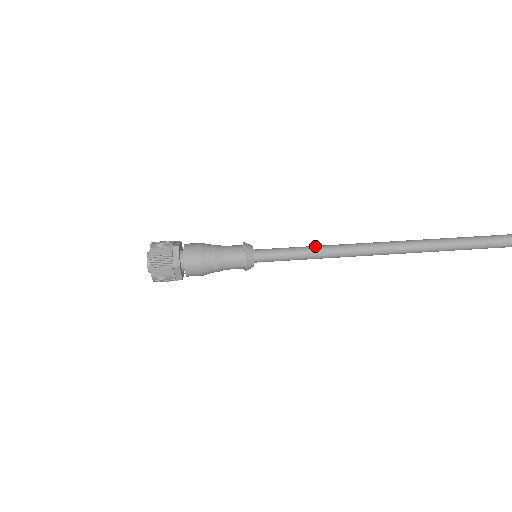
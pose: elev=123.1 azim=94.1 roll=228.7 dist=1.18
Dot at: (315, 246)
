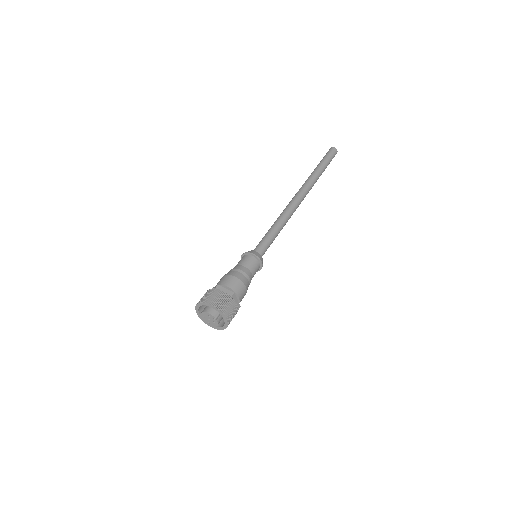
Dot at: (279, 223)
